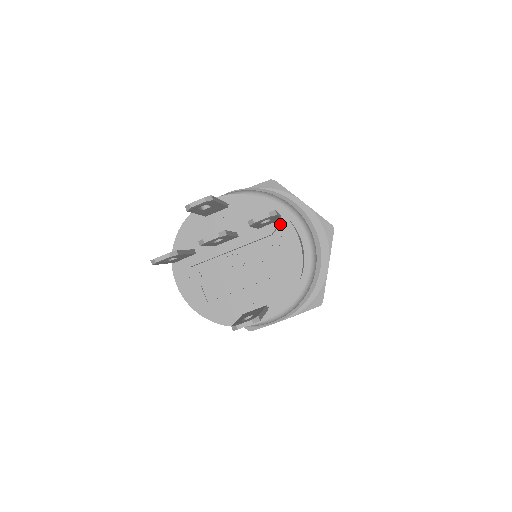
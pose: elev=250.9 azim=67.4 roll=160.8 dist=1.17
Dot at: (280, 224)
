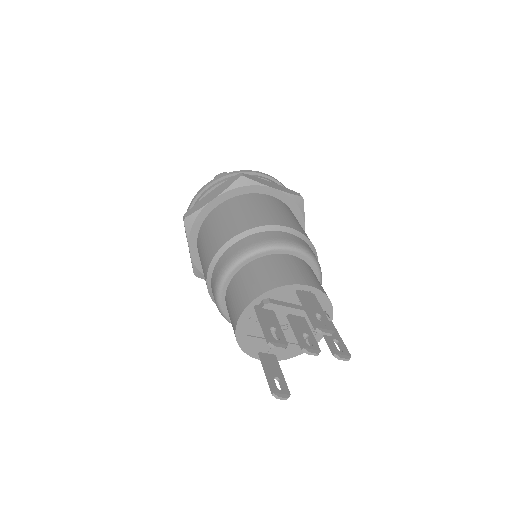
Dot at: occluded
